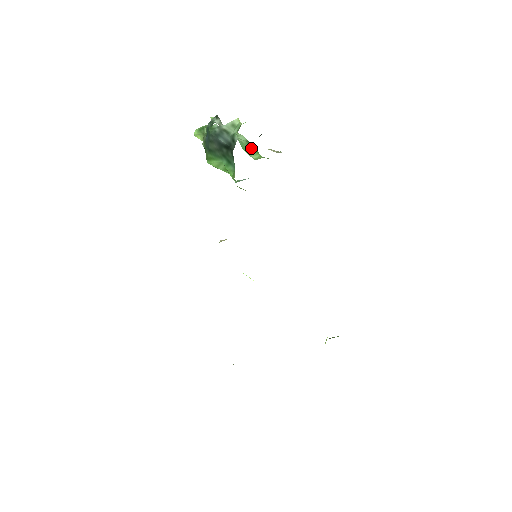
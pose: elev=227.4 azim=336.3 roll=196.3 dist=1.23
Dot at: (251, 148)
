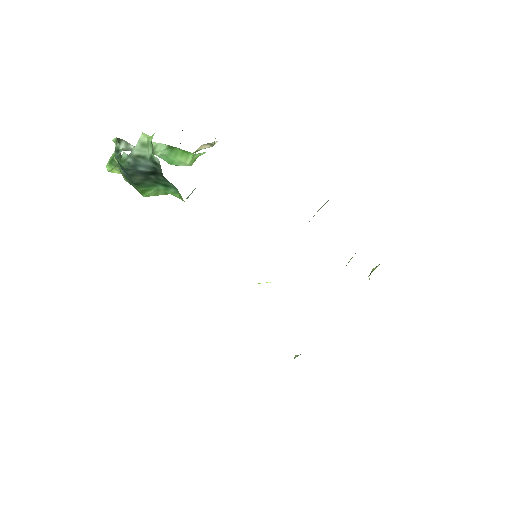
Dot at: (178, 153)
